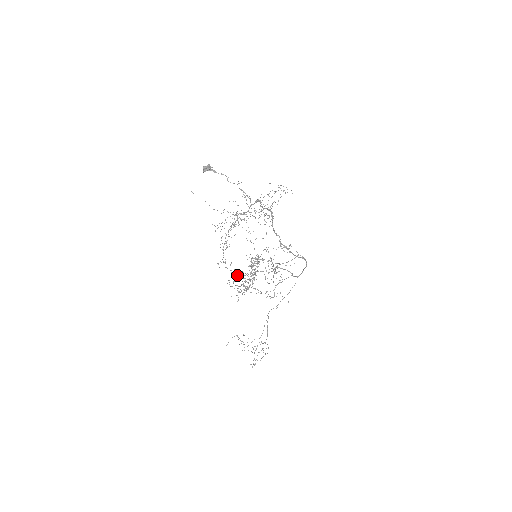
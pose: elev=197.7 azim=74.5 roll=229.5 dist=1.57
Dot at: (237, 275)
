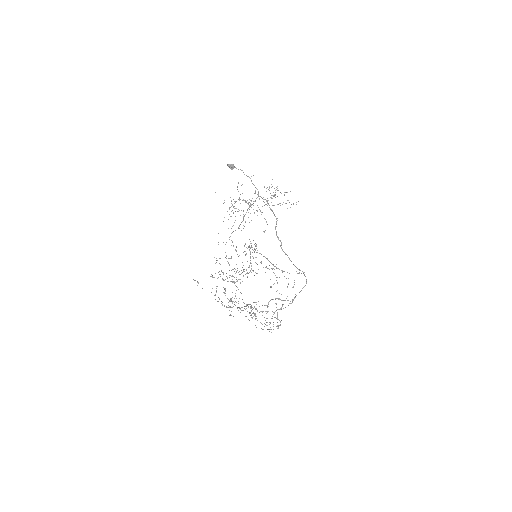
Dot at: occluded
